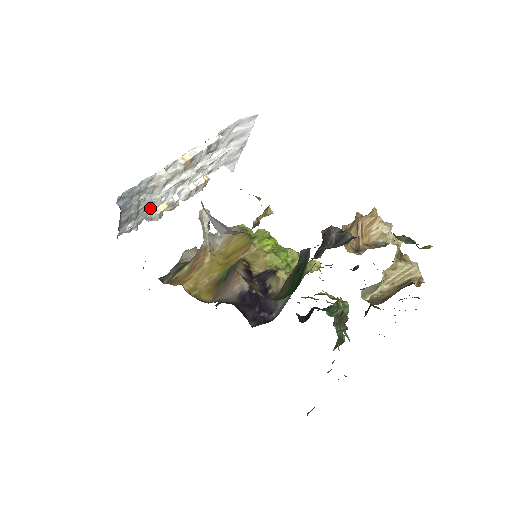
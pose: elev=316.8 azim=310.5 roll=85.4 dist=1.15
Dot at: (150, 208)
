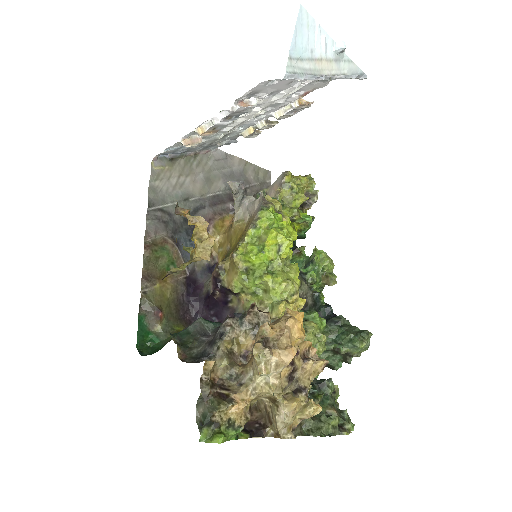
Dot at: (233, 133)
